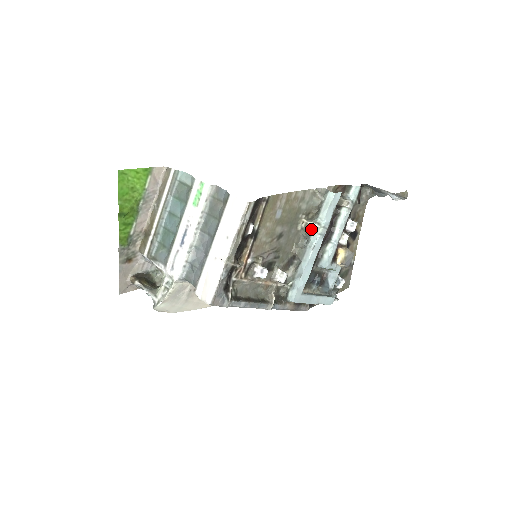
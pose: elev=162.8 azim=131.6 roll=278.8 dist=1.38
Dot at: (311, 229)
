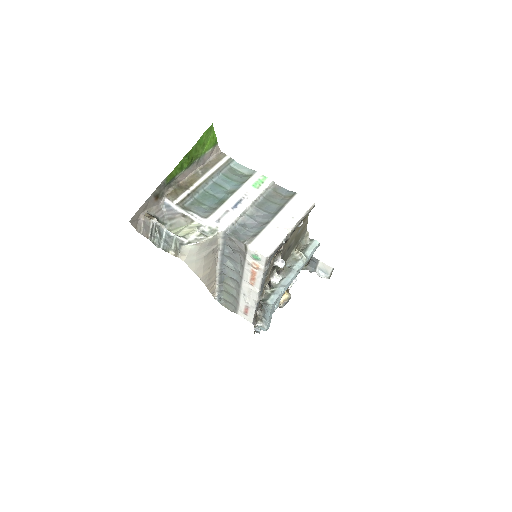
Dot at: (300, 257)
